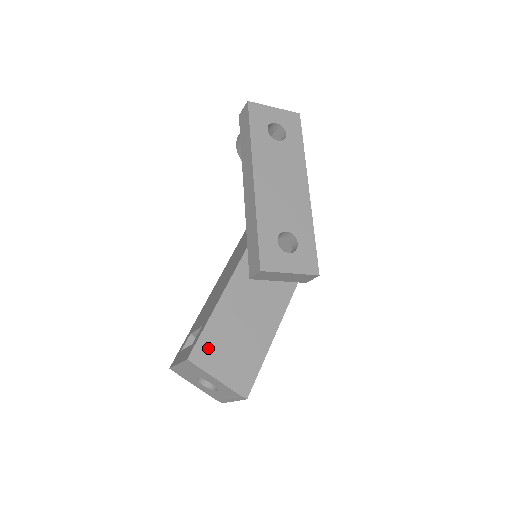
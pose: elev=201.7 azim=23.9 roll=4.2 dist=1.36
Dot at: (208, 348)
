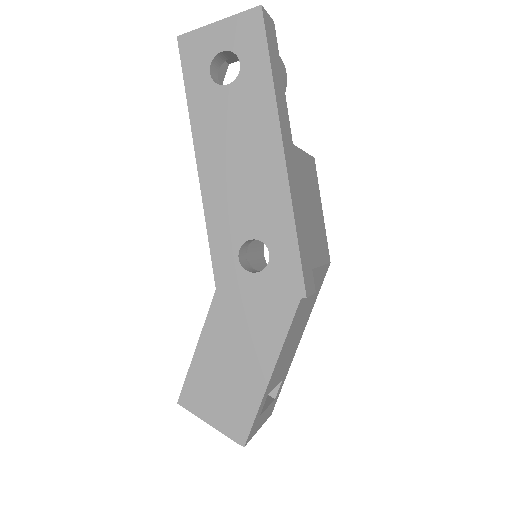
Dot at: (196, 391)
